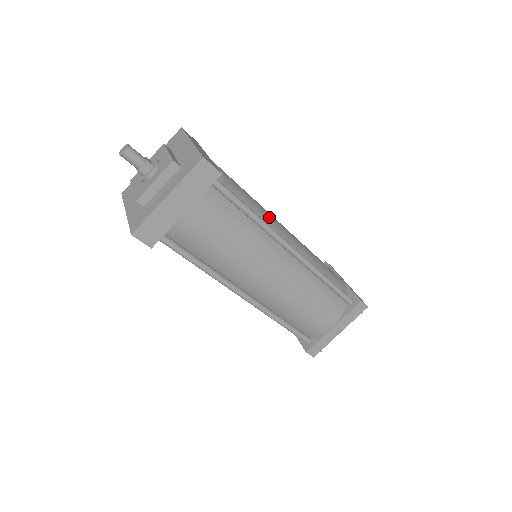
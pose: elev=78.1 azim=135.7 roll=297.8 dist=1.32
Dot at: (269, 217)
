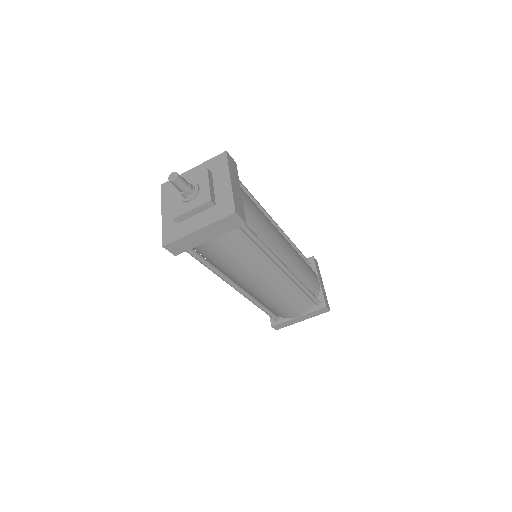
Dot at: (275, 240)
